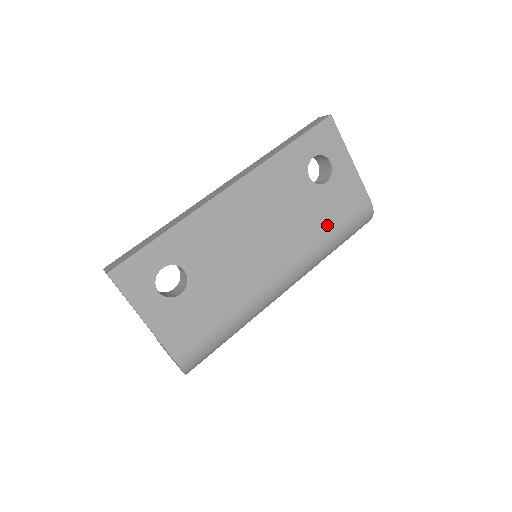
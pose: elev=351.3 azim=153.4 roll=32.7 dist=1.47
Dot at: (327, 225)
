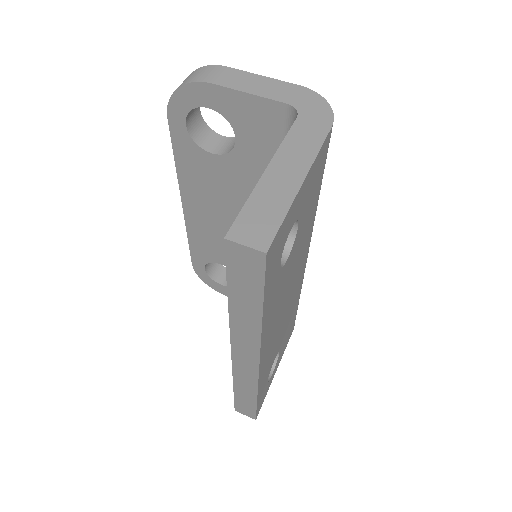
Dot at: (313, 208)
